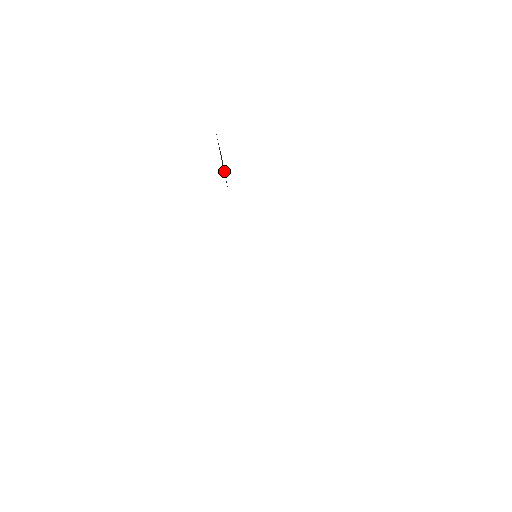
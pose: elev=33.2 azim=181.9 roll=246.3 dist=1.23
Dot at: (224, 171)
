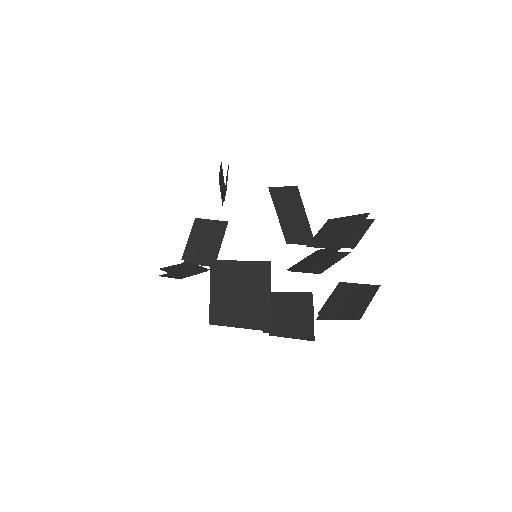
Dot at: (295, 232)
